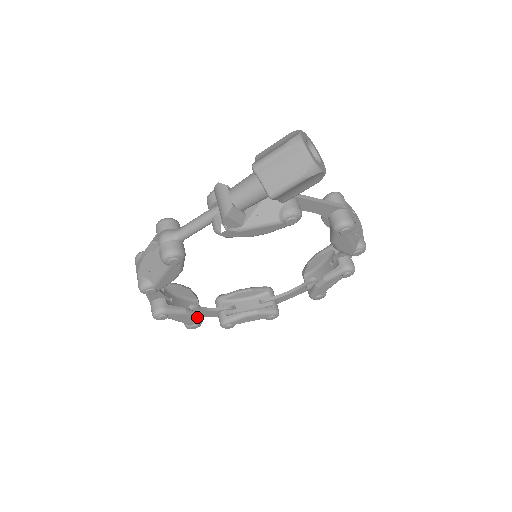
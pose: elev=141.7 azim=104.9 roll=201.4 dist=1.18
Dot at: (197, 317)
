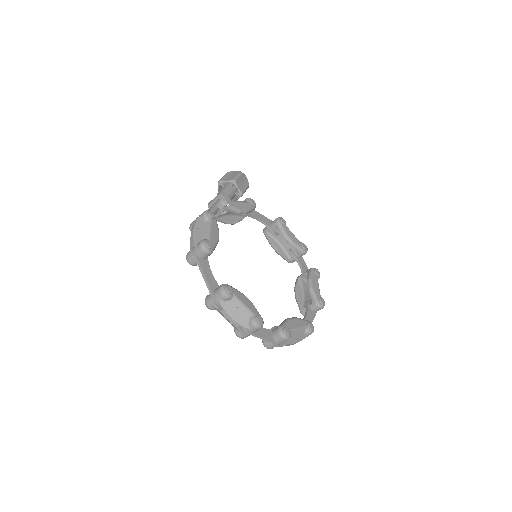
Dot at: (255, 308)
